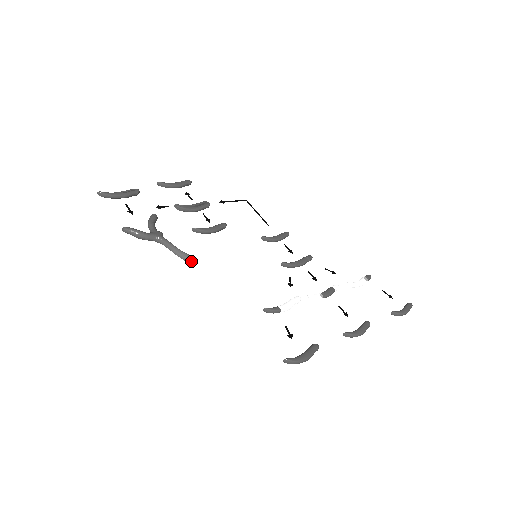
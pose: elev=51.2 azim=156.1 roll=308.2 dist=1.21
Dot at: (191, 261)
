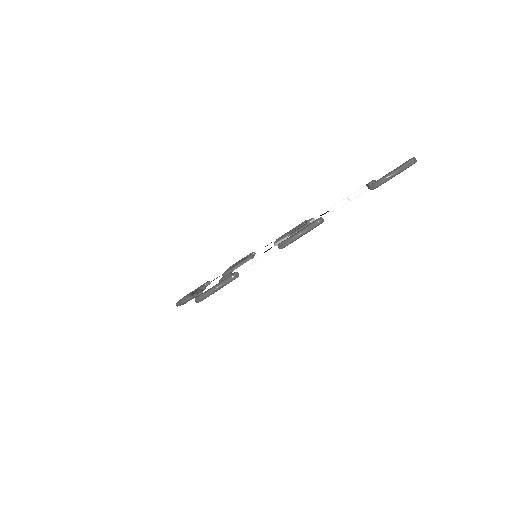
Dot at: (199, 292)
